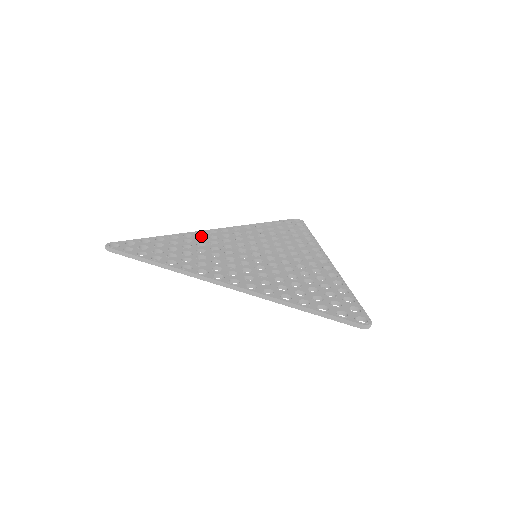
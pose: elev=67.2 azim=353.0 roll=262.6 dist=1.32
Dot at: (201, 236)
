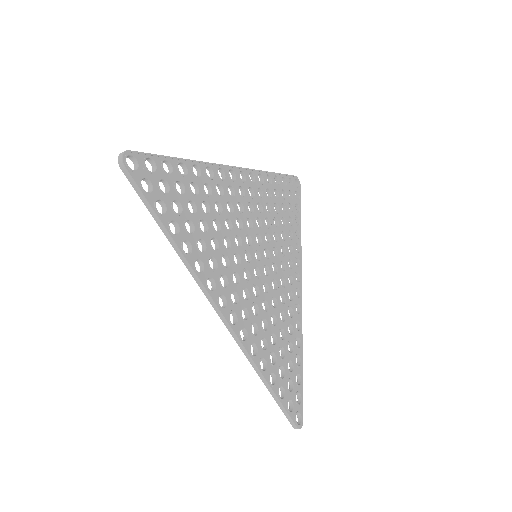
Dot at: (222, 182)
